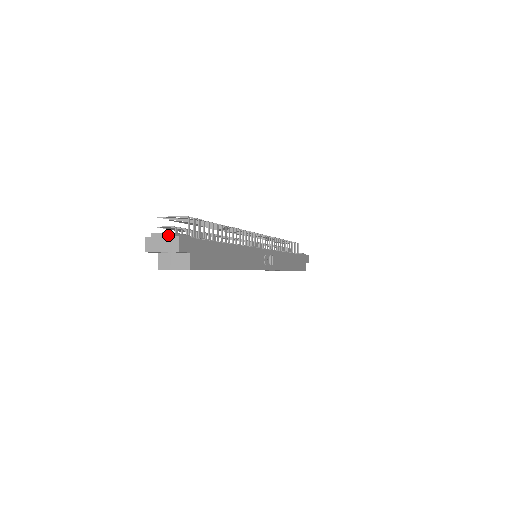
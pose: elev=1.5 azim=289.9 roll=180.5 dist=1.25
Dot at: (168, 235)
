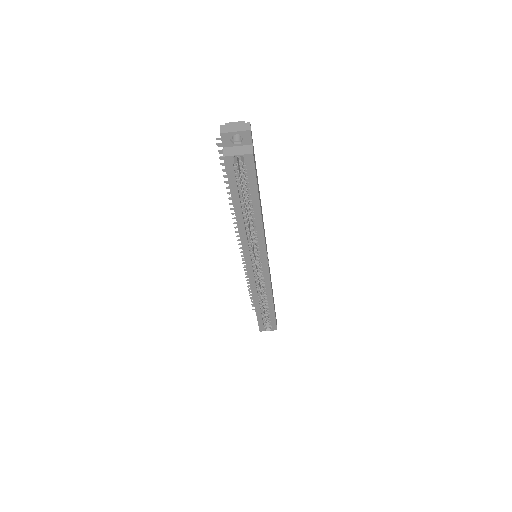
Dot at: (240, 122)
